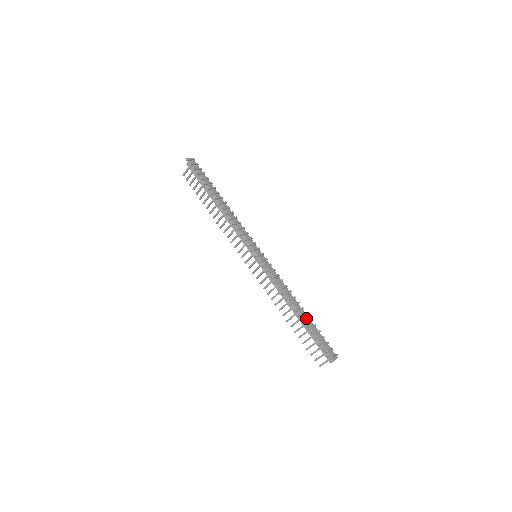
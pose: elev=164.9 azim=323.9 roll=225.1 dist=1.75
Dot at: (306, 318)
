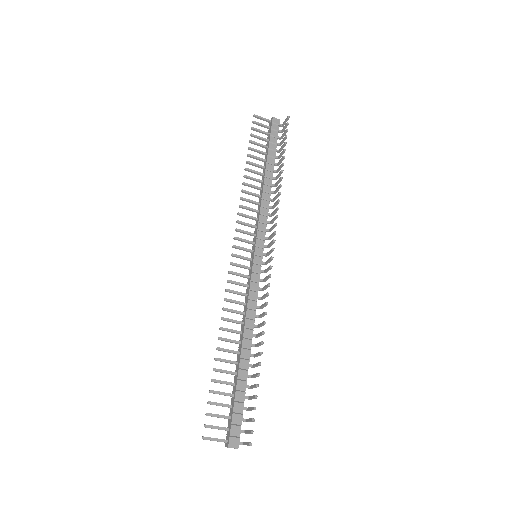
Dot at: (247, 369)
